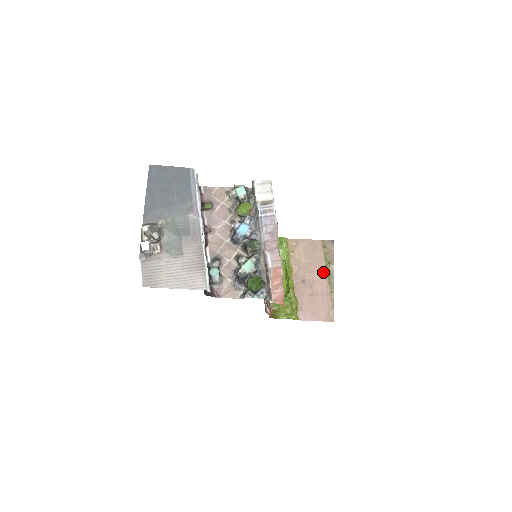
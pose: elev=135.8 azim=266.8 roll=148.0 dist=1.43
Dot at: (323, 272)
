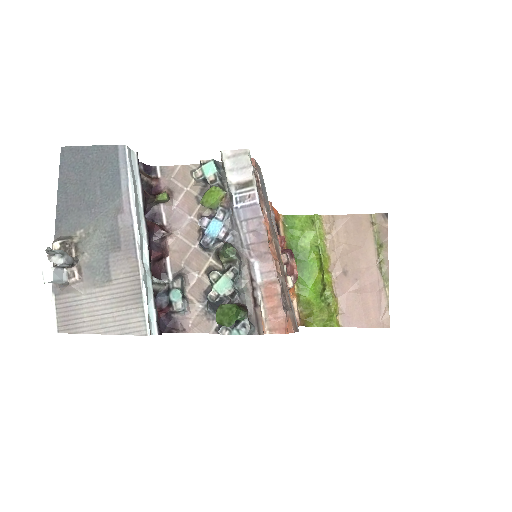
Dot at: (372, 259)
